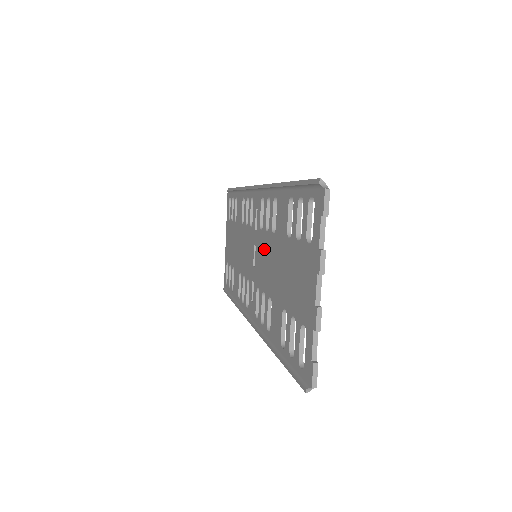
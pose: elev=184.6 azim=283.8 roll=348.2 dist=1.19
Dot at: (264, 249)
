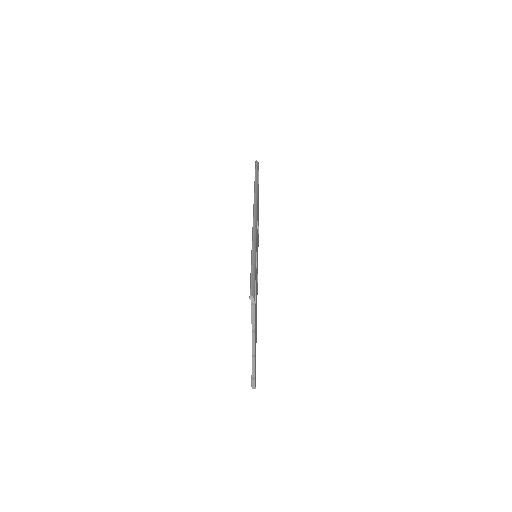
Dot at: occluded
